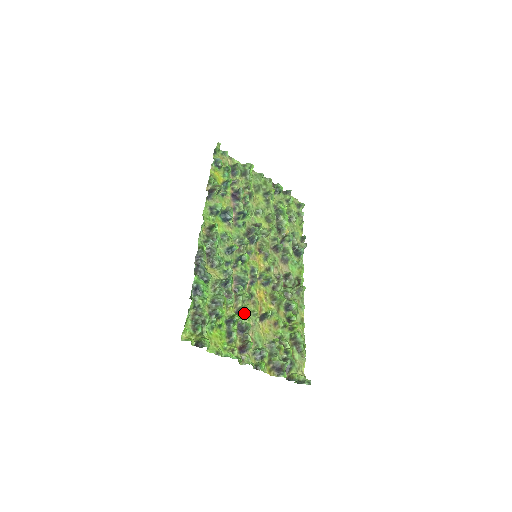
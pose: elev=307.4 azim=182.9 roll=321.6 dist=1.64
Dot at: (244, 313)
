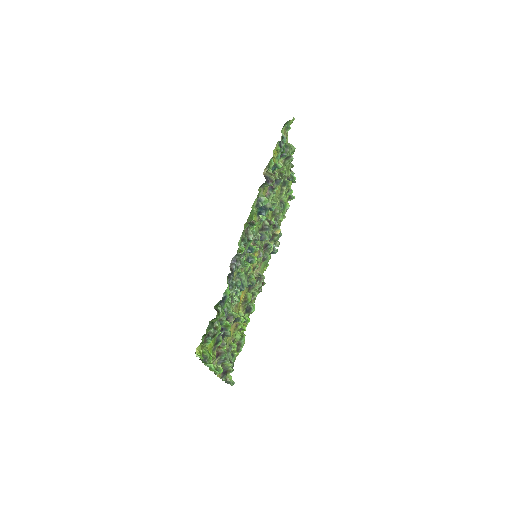
Dot at: (232, 321)
